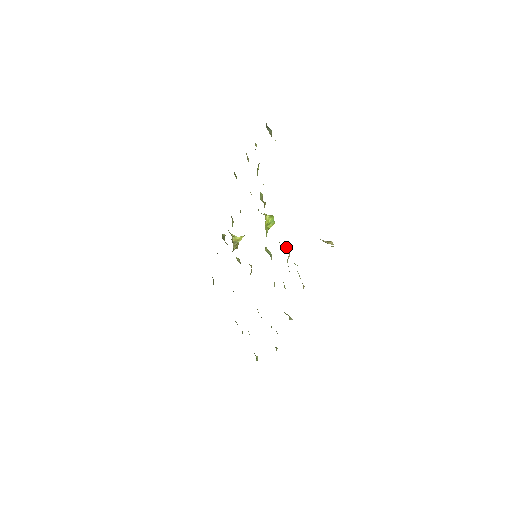
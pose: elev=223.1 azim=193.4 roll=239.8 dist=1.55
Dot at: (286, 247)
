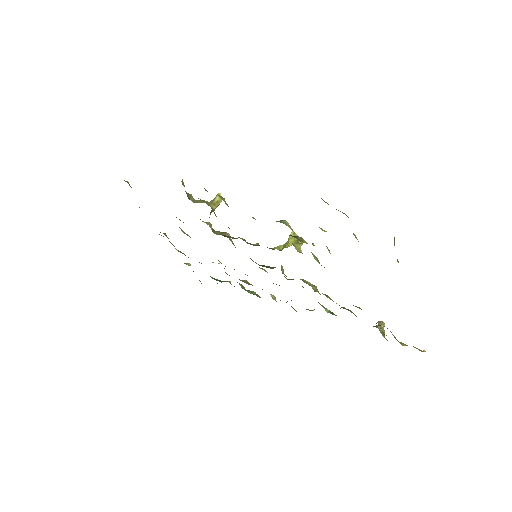
Dot at: occluded
